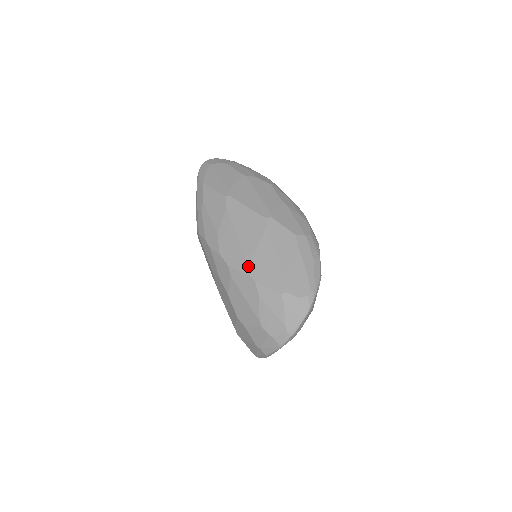
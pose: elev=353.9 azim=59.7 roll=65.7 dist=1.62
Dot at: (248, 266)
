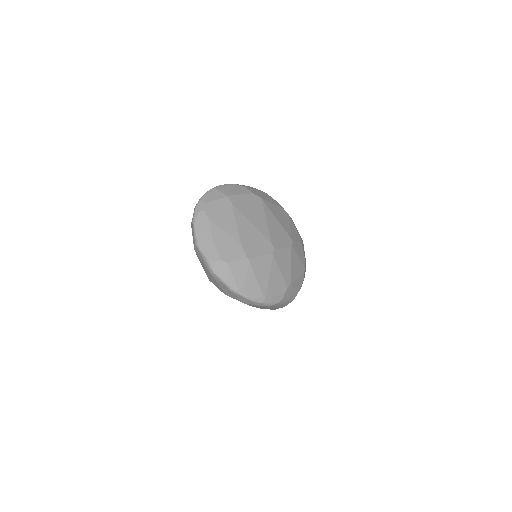
Dot at: occluded
